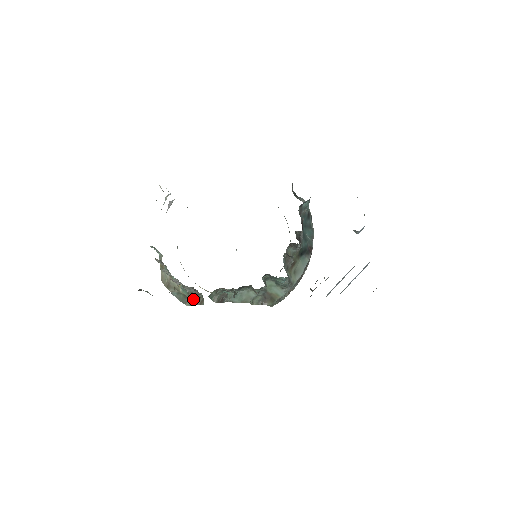
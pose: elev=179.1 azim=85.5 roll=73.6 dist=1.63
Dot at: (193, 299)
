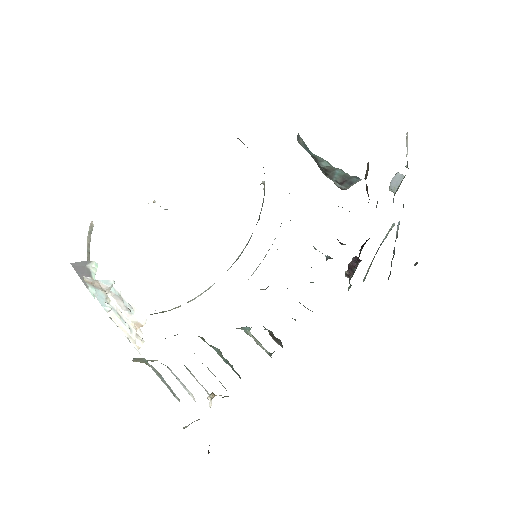
Dot at: occluded
